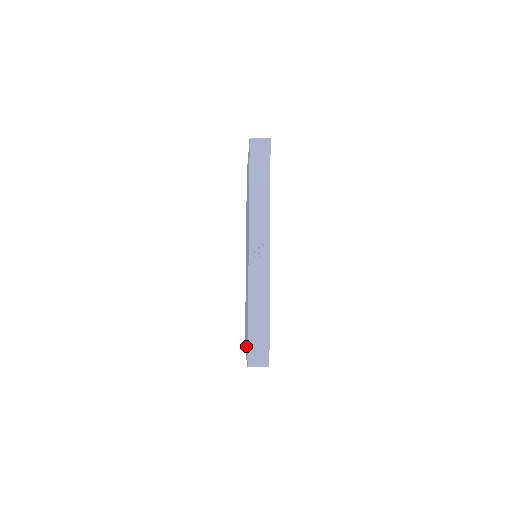
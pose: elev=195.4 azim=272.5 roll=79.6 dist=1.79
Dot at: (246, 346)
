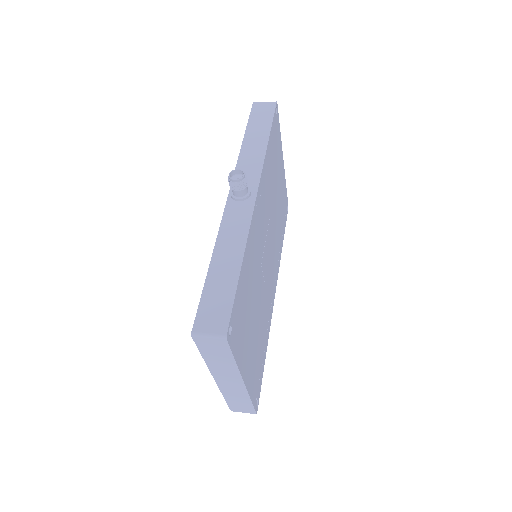
Dot at: occluded
